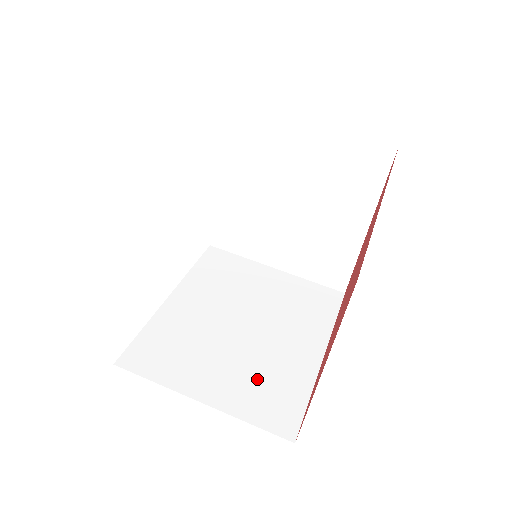
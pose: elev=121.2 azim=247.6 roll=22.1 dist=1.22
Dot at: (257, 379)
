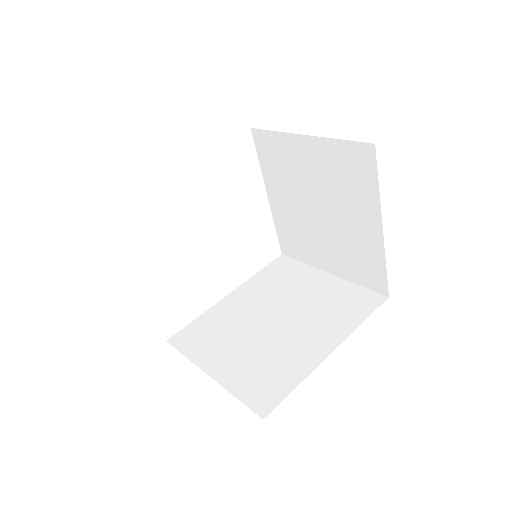
Dot at: (260, 364)
